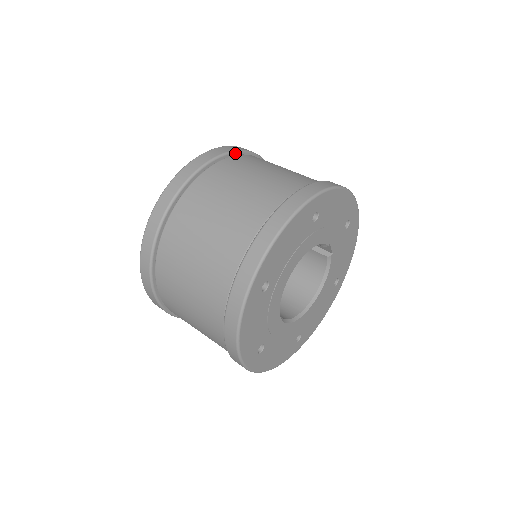
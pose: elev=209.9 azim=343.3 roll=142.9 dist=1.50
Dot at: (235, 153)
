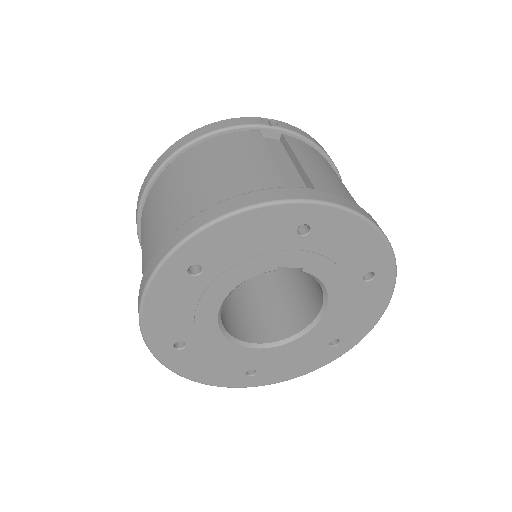
Dot at: (176, 155)
